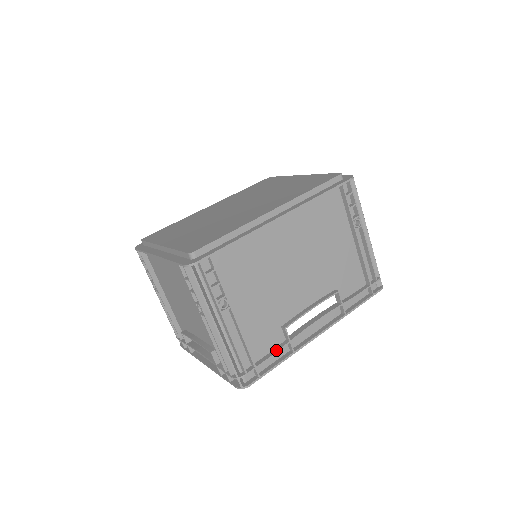
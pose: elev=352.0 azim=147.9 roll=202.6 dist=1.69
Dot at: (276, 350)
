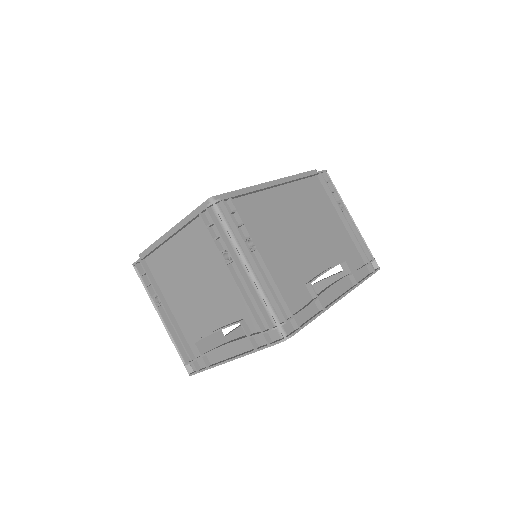
Dot at: (307, 304)
